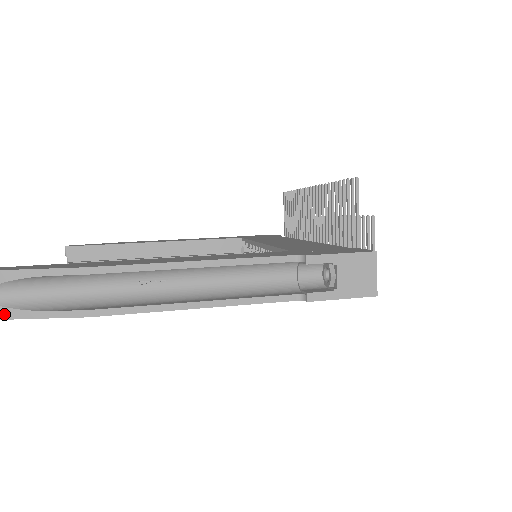
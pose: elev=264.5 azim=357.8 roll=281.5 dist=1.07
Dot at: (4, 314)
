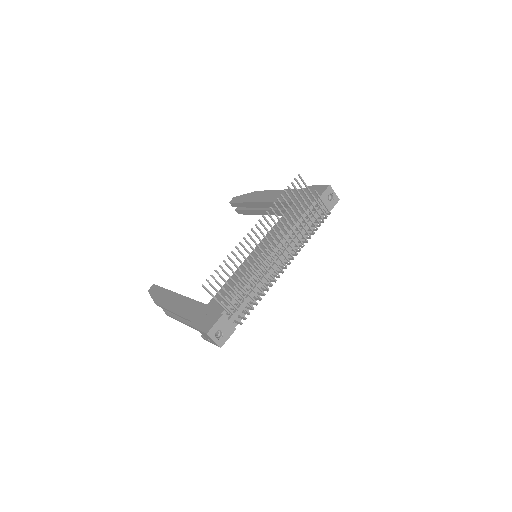
Dot at: occluded
